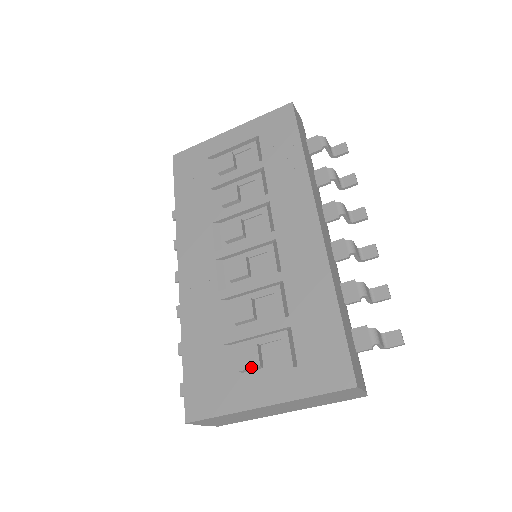
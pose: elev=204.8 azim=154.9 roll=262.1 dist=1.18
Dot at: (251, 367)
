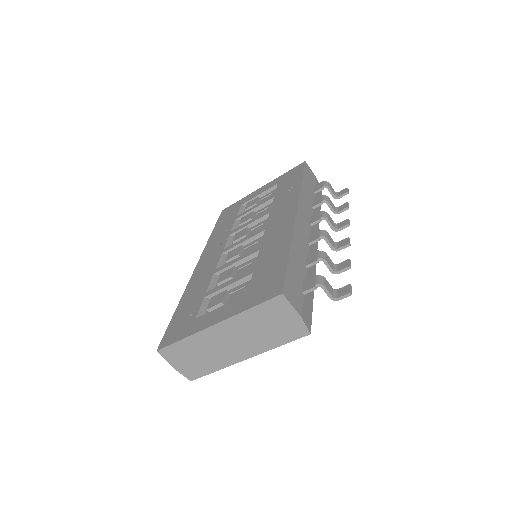
Dot at: (216, 304)
